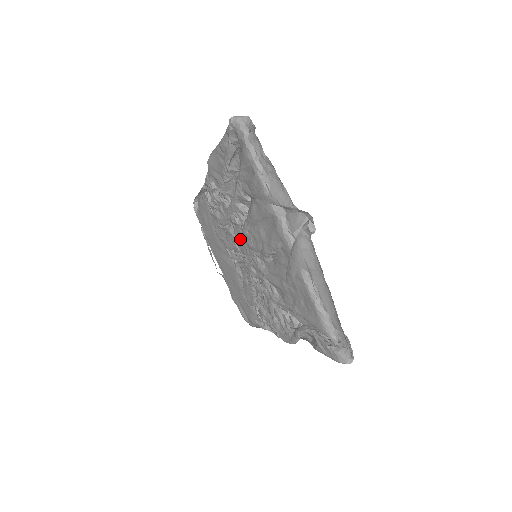
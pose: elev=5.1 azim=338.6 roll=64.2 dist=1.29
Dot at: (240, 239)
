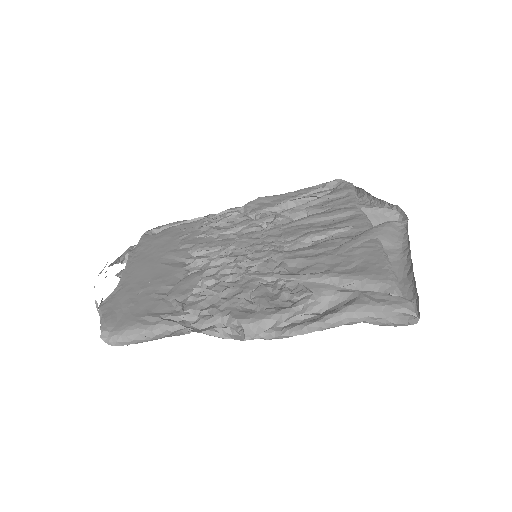
Dot at: (250, 237)
